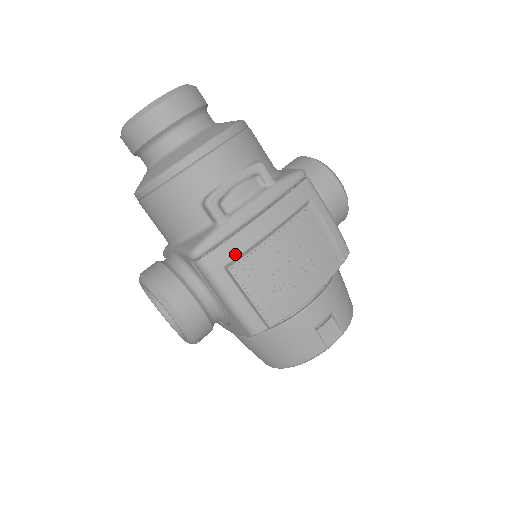
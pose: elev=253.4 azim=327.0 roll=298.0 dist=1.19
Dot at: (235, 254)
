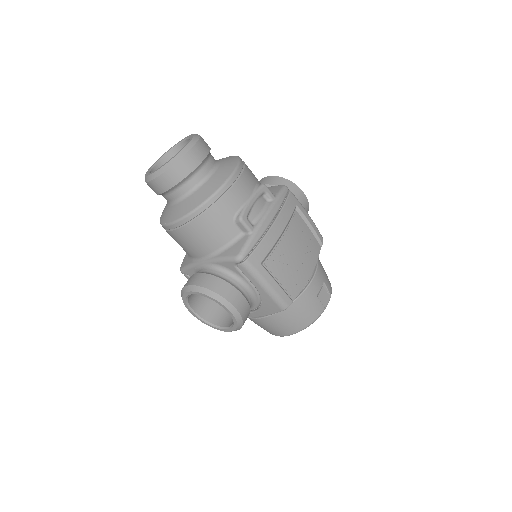
Dot at: (266, 252)
